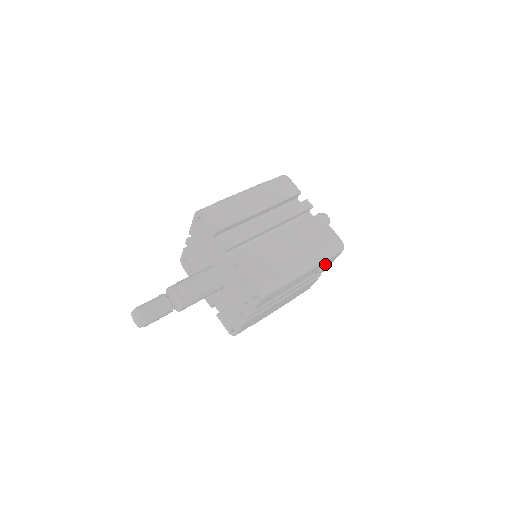
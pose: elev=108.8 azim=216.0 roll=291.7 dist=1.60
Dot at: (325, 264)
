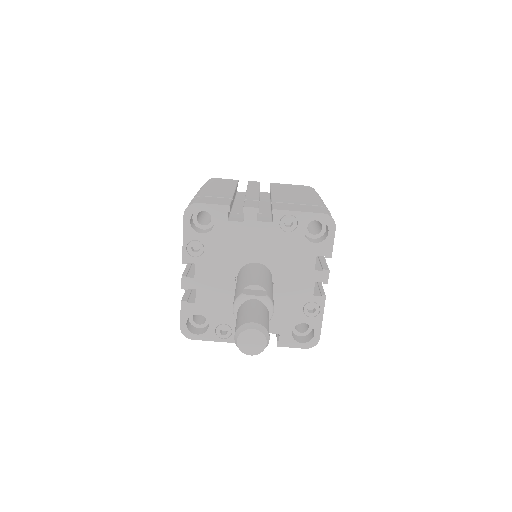
Dot at: occluded
